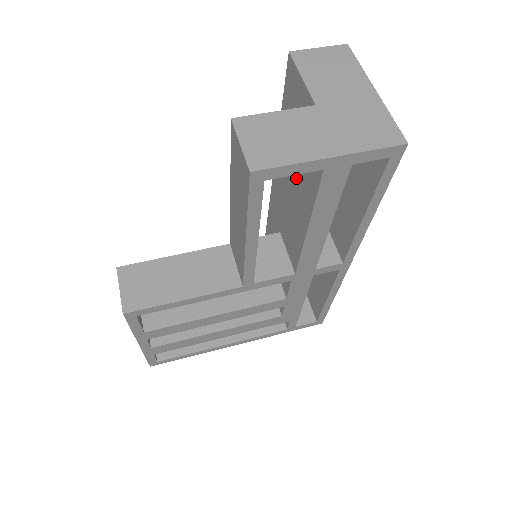
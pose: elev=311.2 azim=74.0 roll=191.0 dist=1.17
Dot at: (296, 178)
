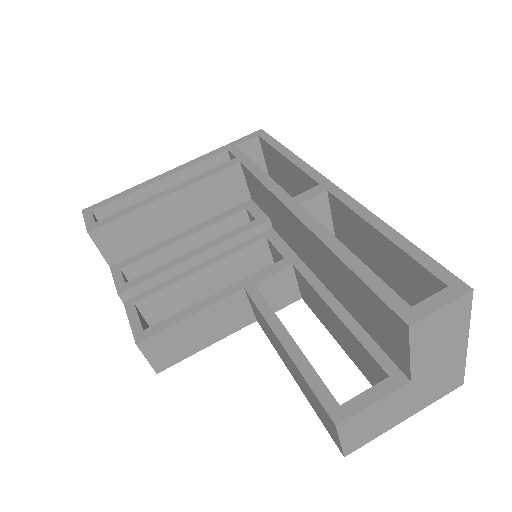
Dot at: (351, 339)
